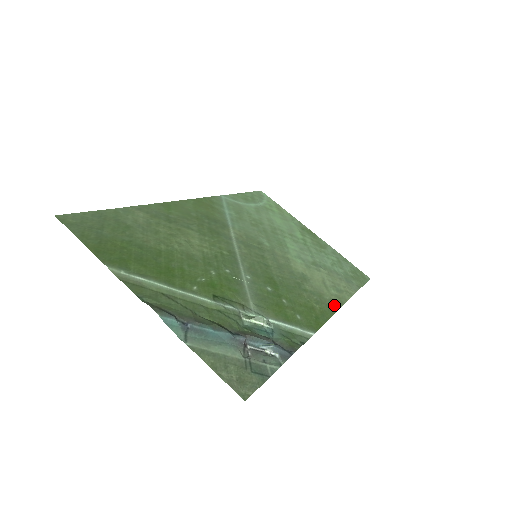
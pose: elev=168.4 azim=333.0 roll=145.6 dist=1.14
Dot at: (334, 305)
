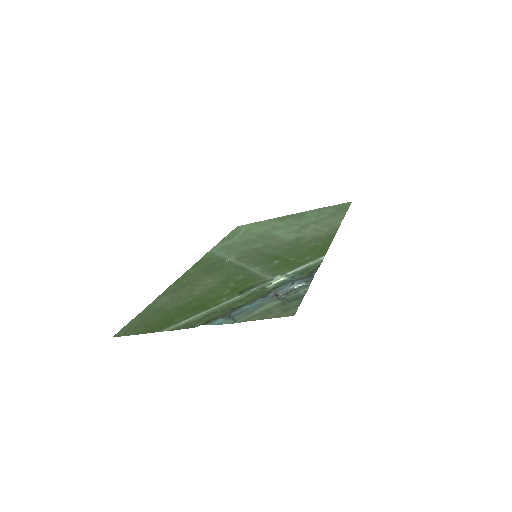
Dot at: (331, 234)
